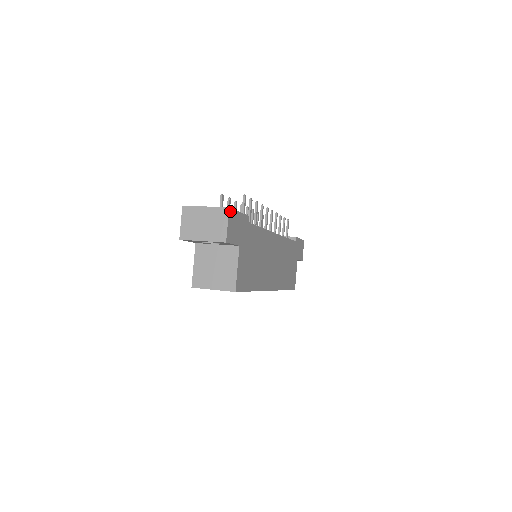
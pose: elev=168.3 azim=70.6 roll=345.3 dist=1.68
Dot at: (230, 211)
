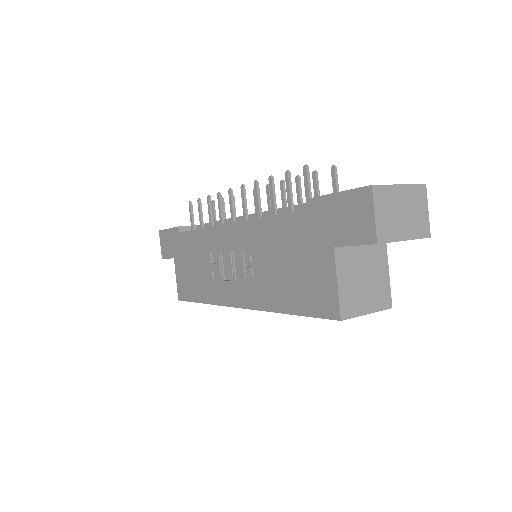
Dot at: (421, 190)
